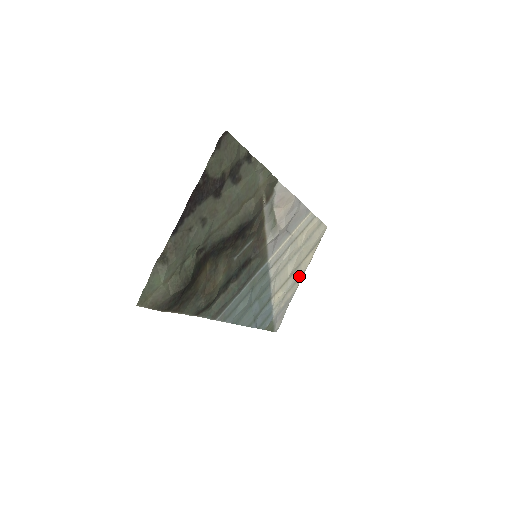
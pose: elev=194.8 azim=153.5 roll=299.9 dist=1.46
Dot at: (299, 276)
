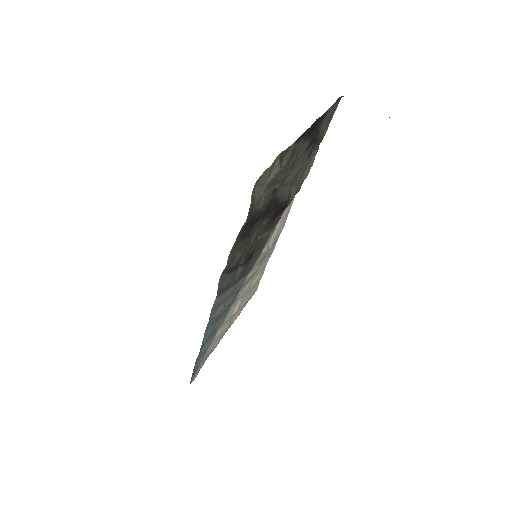
Dot at: (228, 327)
